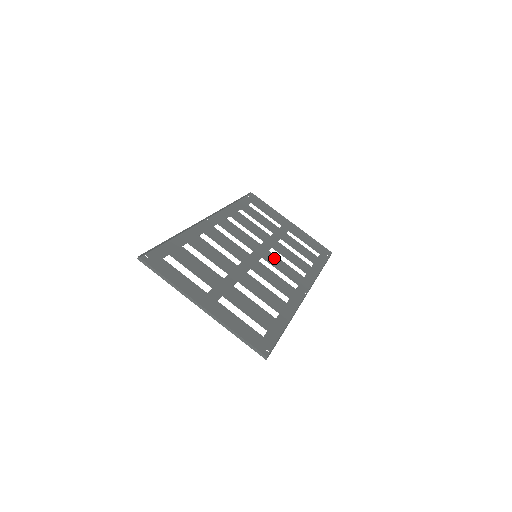
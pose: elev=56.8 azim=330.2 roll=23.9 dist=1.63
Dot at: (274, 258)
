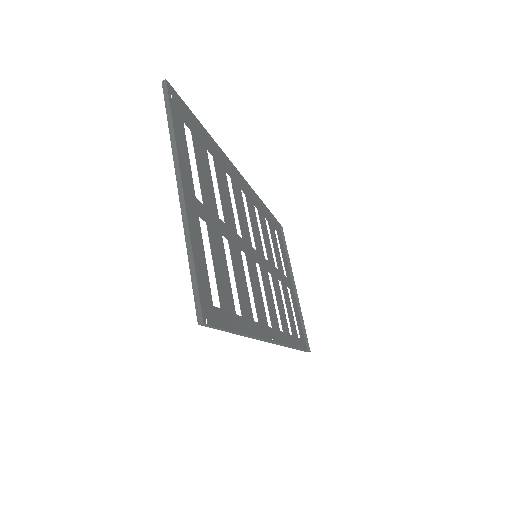
Dot at: (268, 281)
